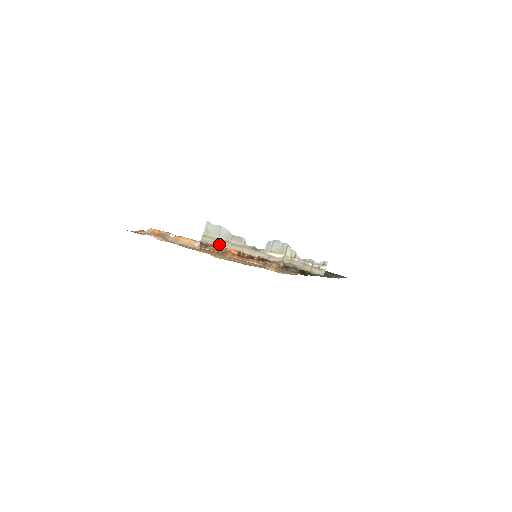
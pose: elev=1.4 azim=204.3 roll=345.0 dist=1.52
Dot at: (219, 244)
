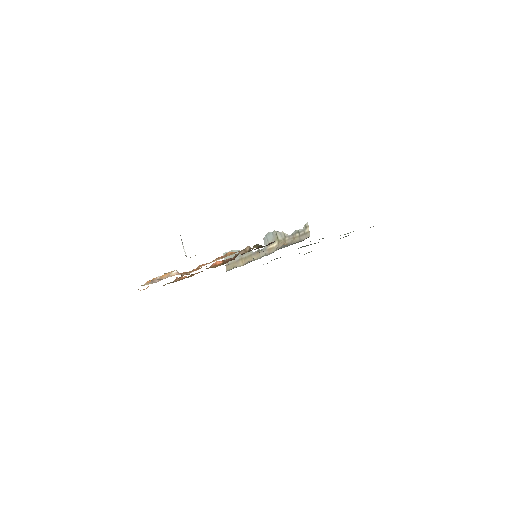
Dot at: (237, 265)
